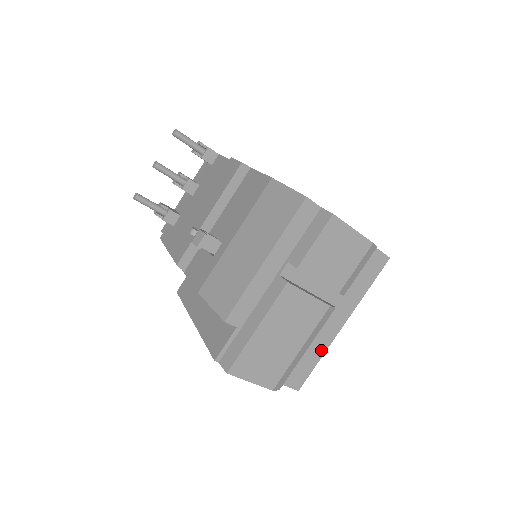
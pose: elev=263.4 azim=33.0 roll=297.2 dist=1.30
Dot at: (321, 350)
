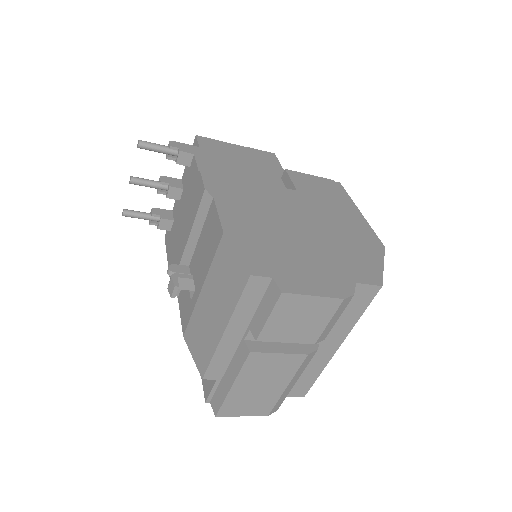
Dot at: (319, 368)
